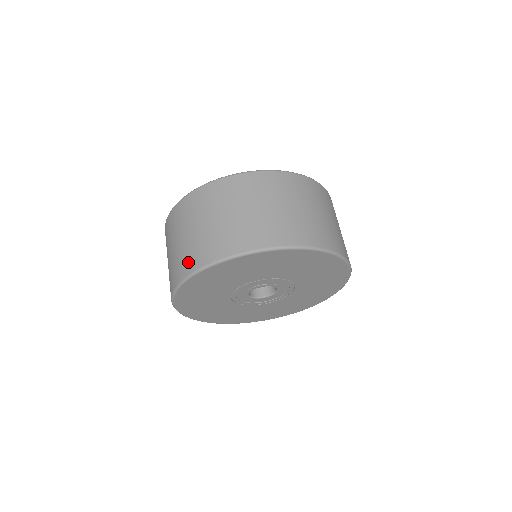
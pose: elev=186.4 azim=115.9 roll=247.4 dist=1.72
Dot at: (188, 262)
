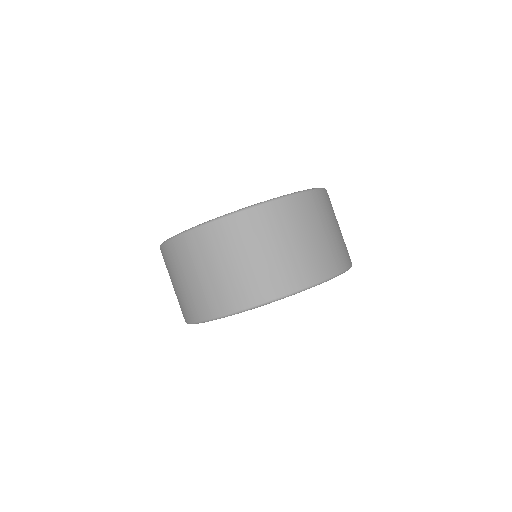
Dot at: (205, 307)
